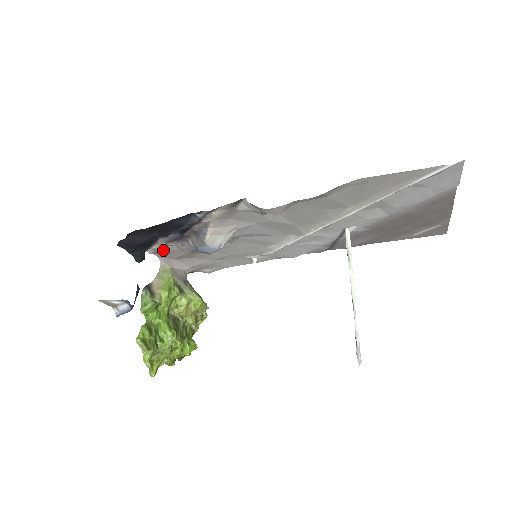
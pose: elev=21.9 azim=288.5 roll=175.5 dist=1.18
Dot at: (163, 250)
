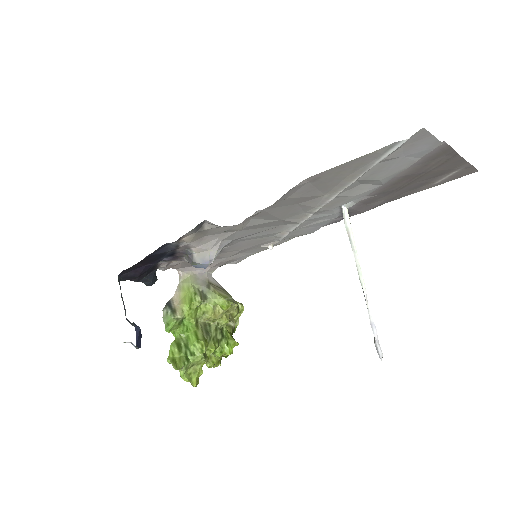
Dot at: (173, 265)
